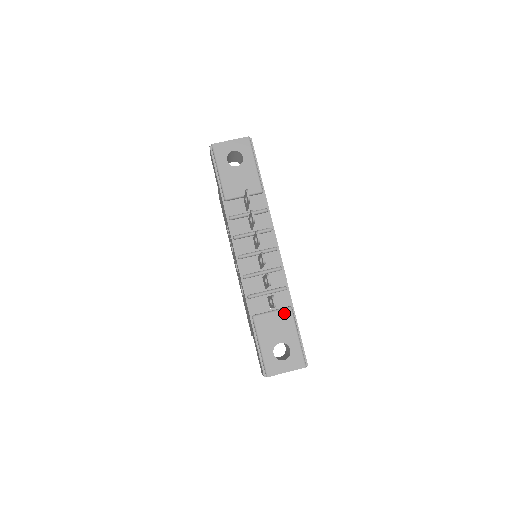
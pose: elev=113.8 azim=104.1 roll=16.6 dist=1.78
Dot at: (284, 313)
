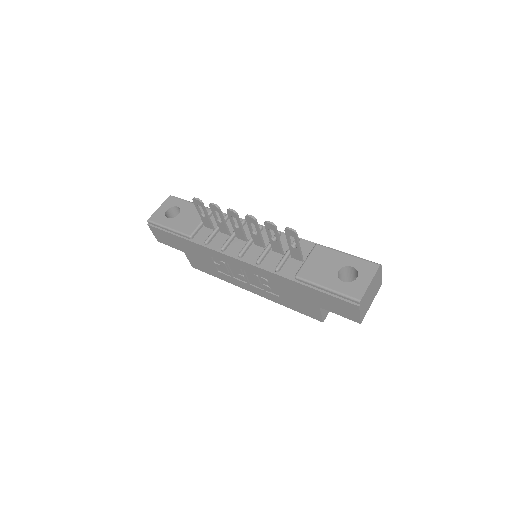
Dot at: (316, 252)
